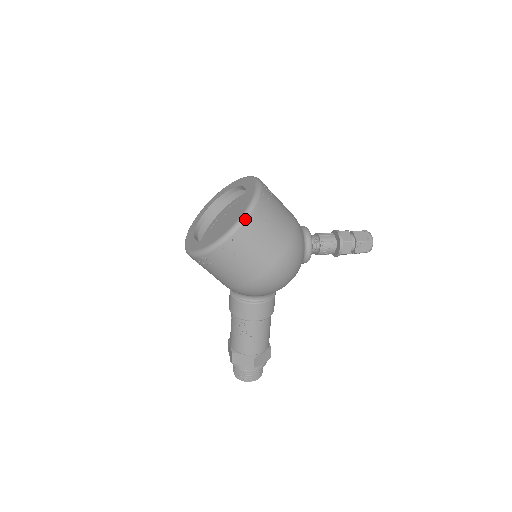
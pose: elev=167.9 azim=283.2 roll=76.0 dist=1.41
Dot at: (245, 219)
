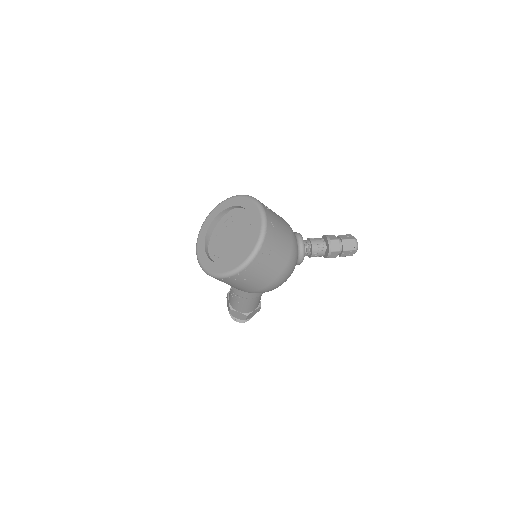
Dot at: (249, 263)
